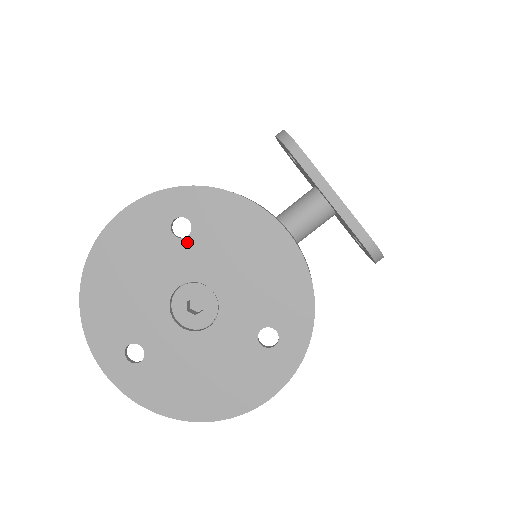
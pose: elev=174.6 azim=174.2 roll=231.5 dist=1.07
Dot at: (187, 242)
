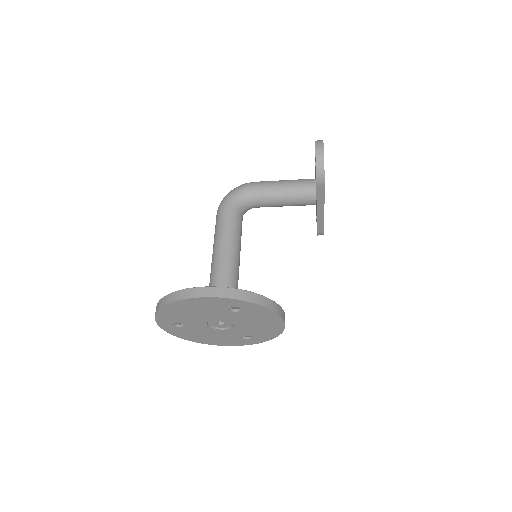
Dot at: (234, 313)
